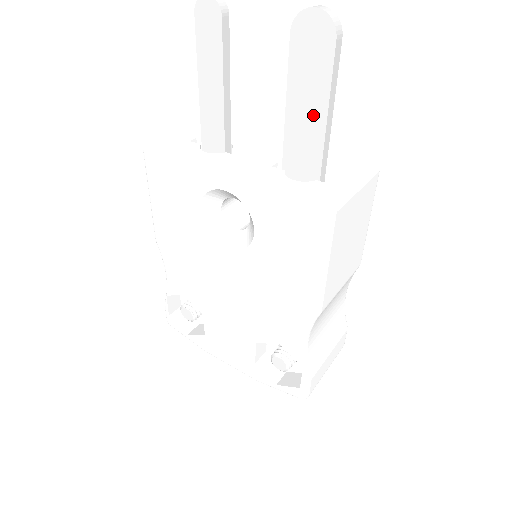
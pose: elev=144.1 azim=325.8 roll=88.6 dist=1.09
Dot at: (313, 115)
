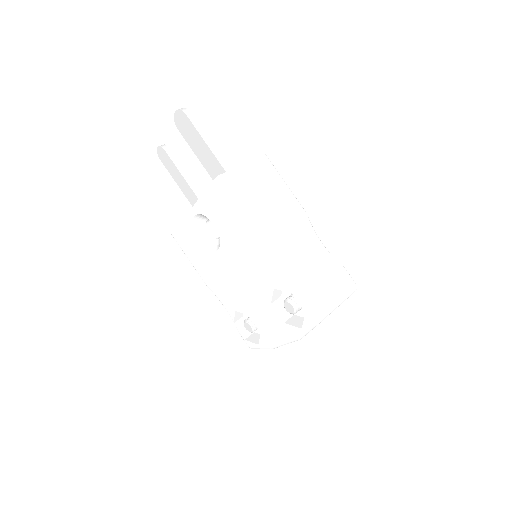
Dot at: (205, 151)
